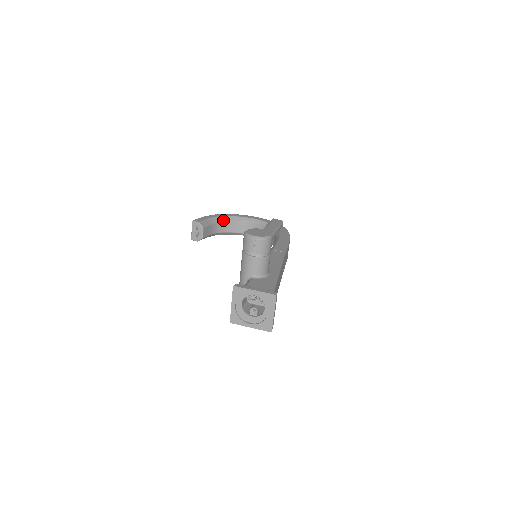
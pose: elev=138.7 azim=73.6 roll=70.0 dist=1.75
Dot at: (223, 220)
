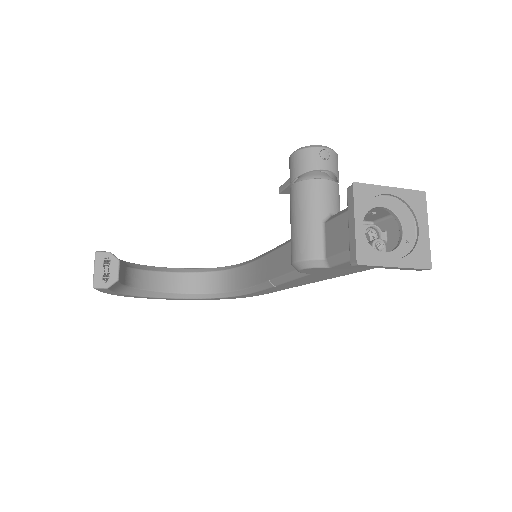
Dot at: (135, 267)
